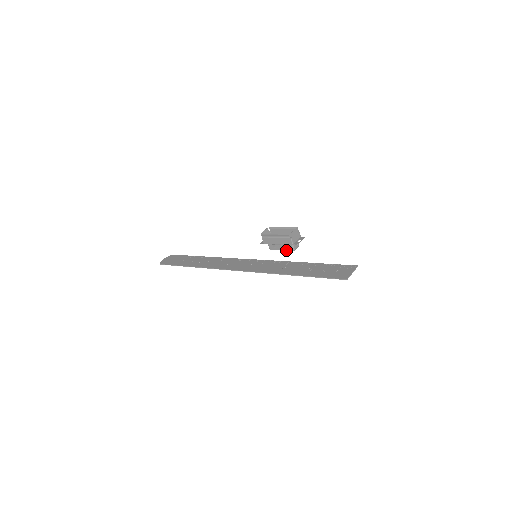
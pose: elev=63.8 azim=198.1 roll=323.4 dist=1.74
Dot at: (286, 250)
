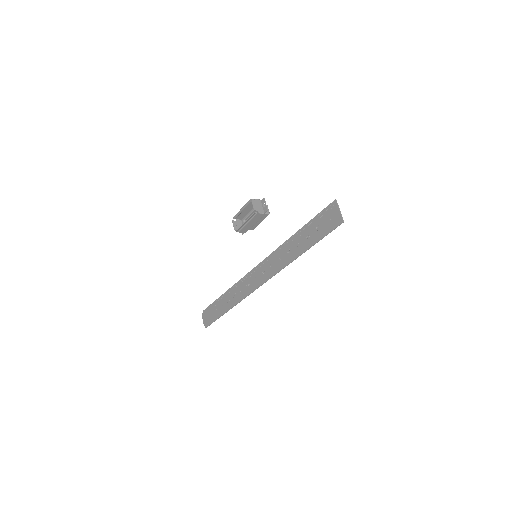
Dot at: occluded
